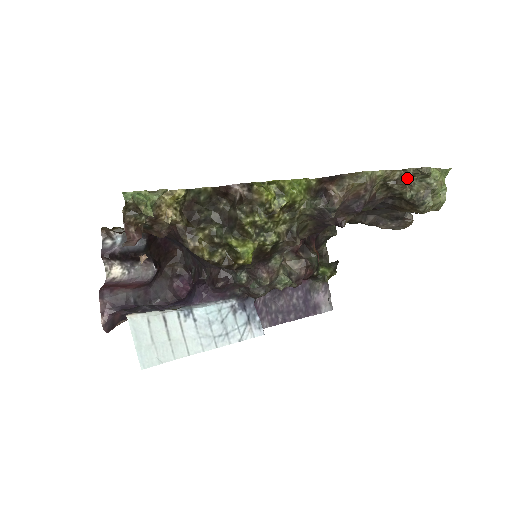
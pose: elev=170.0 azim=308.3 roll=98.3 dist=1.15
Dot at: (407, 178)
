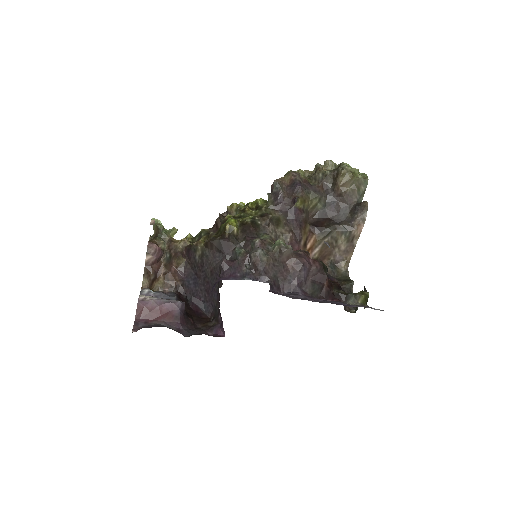
Dot at: (318, 166)
